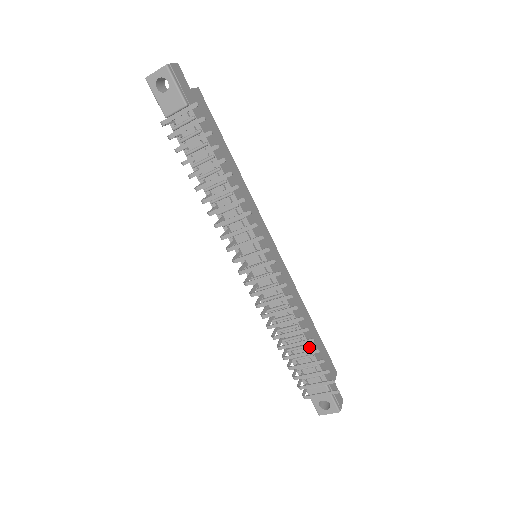
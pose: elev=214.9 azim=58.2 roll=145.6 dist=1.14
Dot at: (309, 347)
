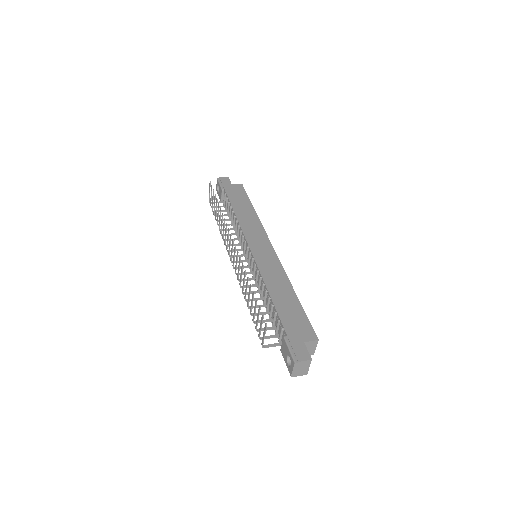
Dot at: (274, 306)
